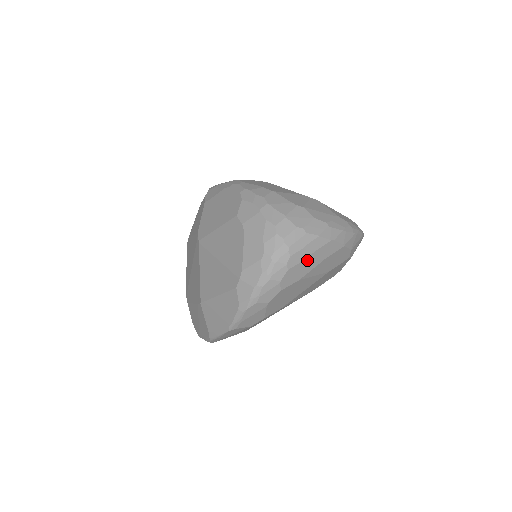
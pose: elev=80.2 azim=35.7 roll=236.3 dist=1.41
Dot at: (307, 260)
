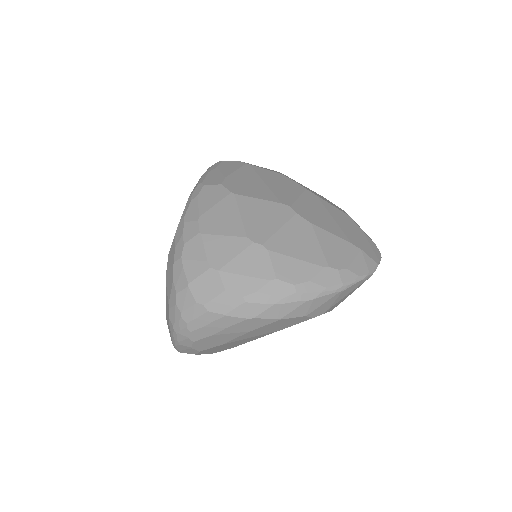
Dot at: (218, 334)
